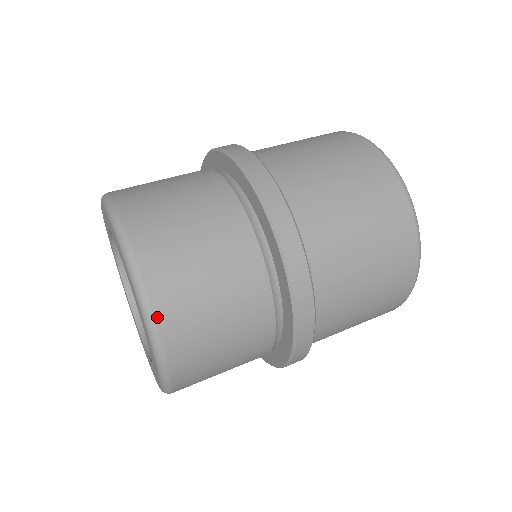
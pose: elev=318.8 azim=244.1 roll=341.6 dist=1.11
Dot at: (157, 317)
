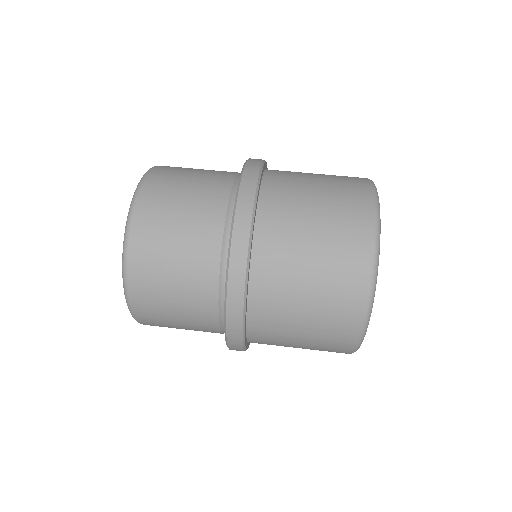
Dot at: (130, 245)
